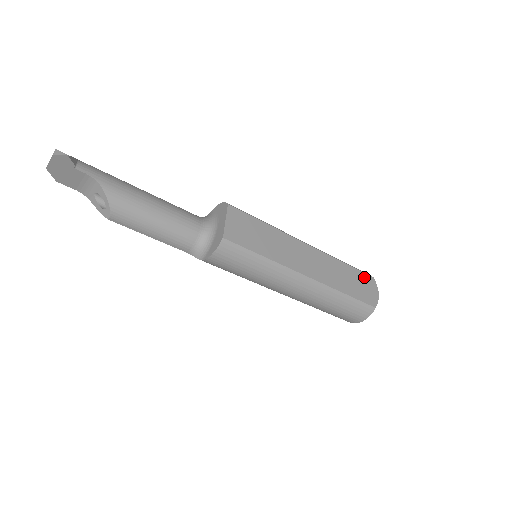
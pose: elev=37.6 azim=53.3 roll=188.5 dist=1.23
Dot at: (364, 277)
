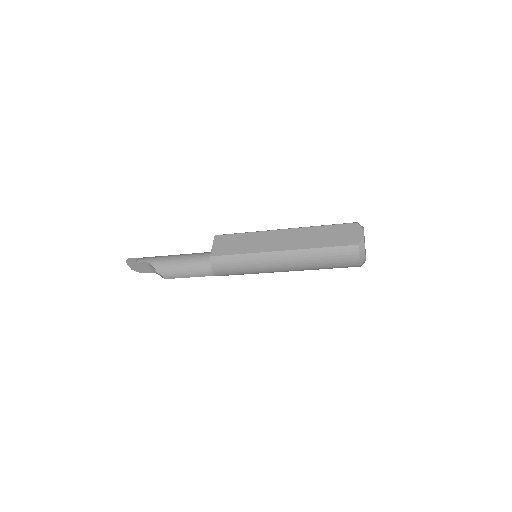
Dot at: (344, 227)
